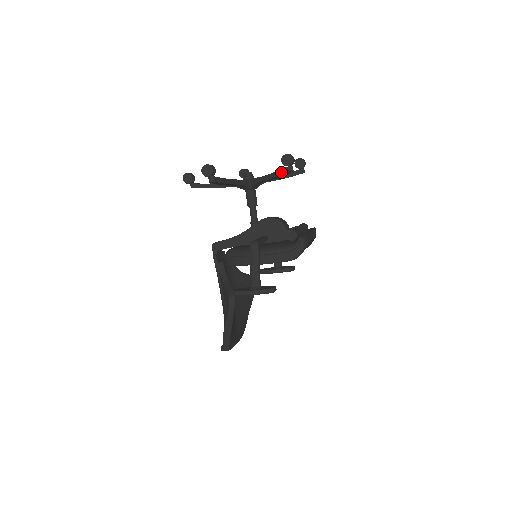
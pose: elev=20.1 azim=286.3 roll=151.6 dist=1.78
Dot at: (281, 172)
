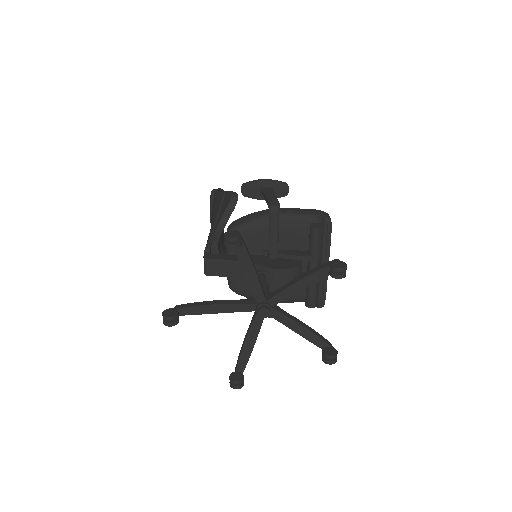
Dot at: (317, 345)
